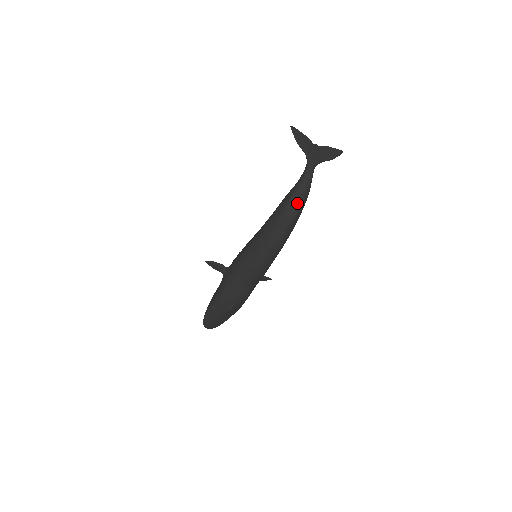
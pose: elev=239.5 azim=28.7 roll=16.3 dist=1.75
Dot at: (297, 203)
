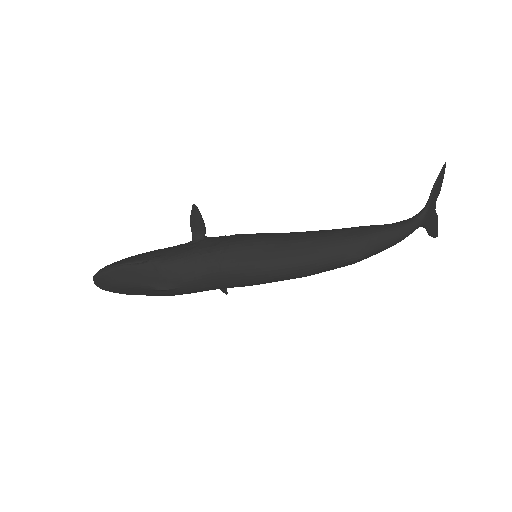
Dot at: (377, 246)
